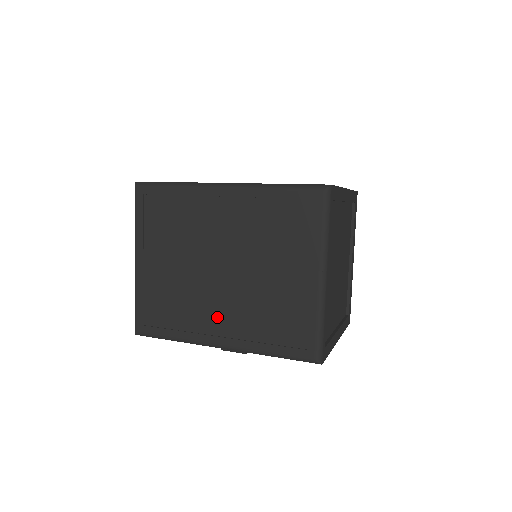
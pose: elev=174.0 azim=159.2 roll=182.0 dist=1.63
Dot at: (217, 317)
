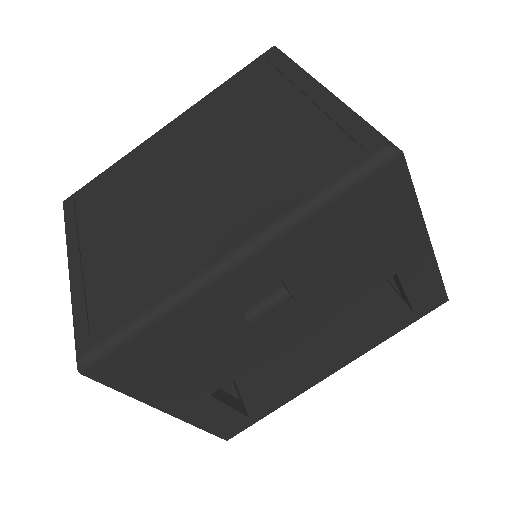
Dot at: (207, 229)
